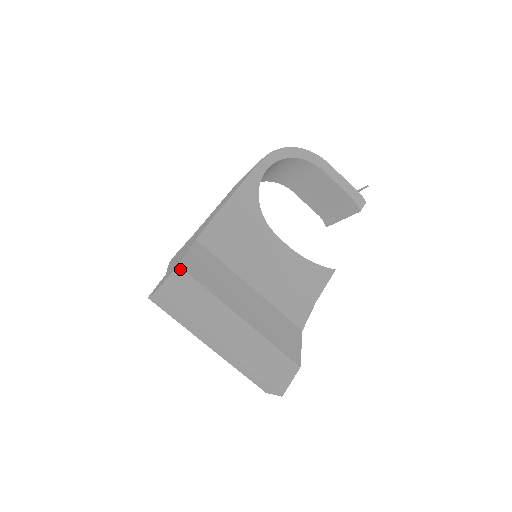
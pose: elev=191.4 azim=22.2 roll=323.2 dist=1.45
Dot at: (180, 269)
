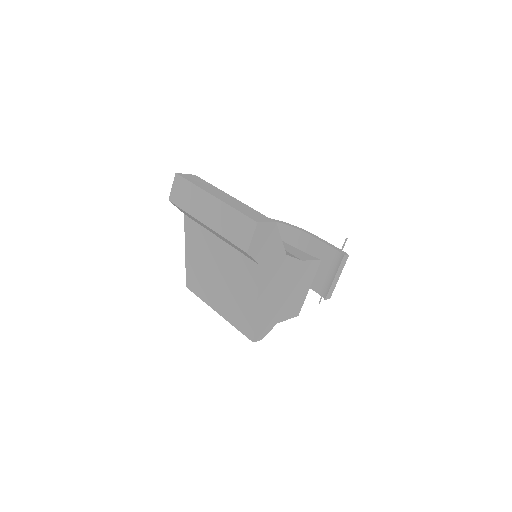
Dot at: (196, 176)
